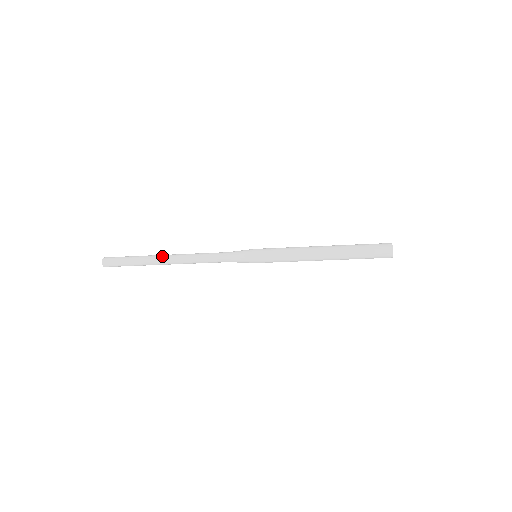
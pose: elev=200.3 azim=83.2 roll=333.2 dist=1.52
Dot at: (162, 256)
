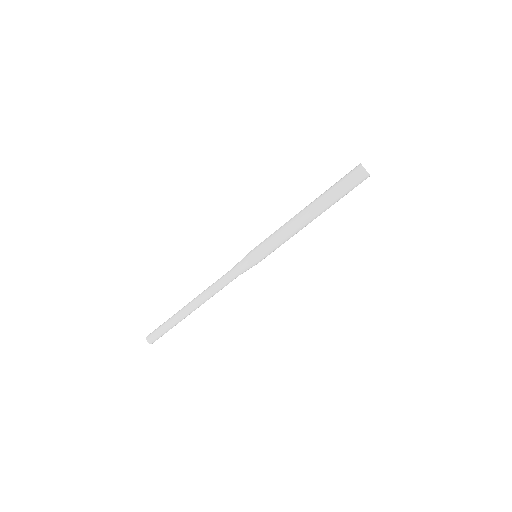
Dot at: (186, 305)
